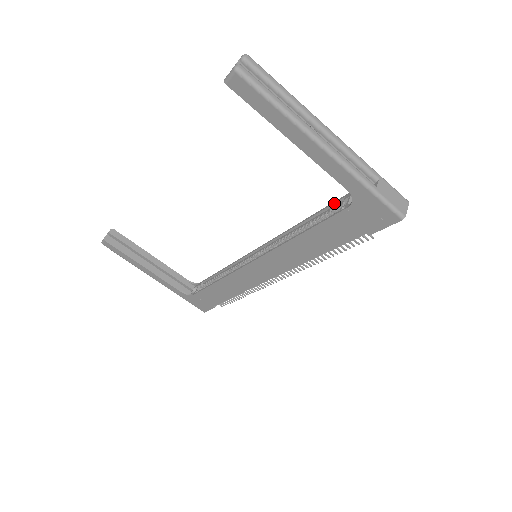
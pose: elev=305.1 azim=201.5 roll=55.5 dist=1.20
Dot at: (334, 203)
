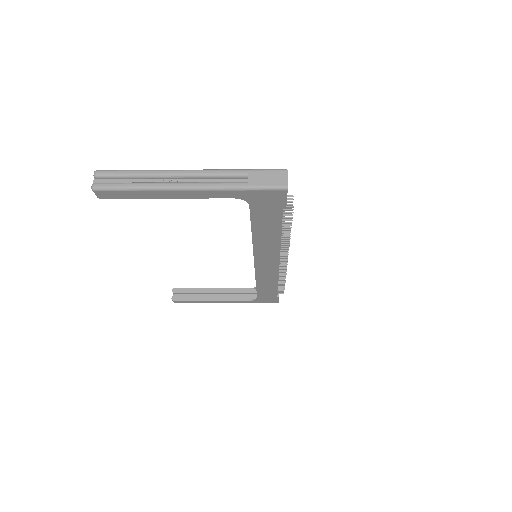
Dot at: occluded
